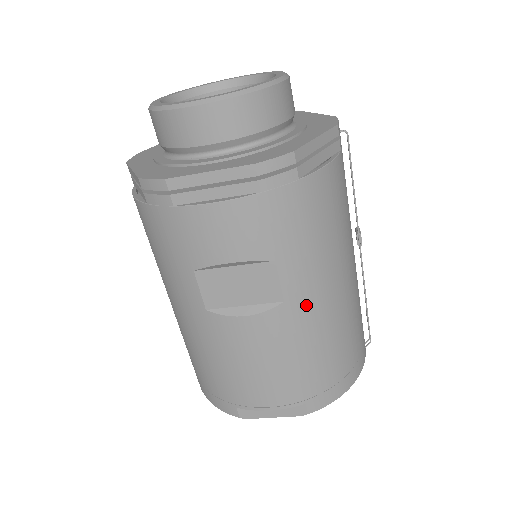
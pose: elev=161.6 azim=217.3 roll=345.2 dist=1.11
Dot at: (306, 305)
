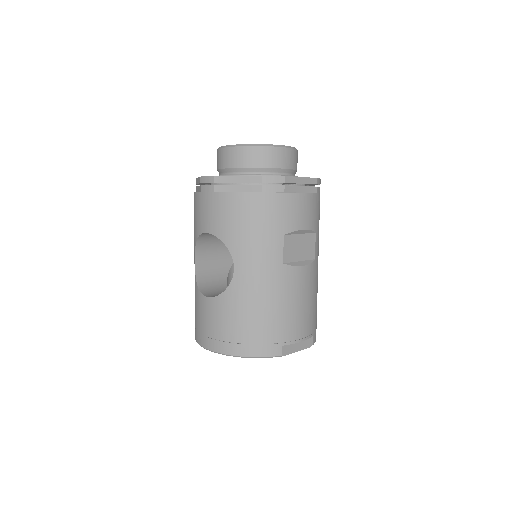
Dot at: occluded
